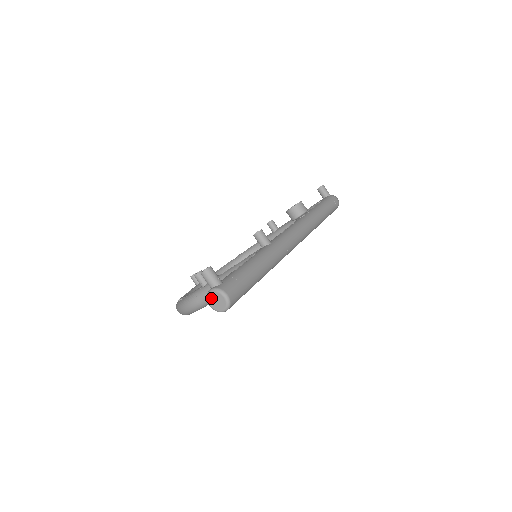
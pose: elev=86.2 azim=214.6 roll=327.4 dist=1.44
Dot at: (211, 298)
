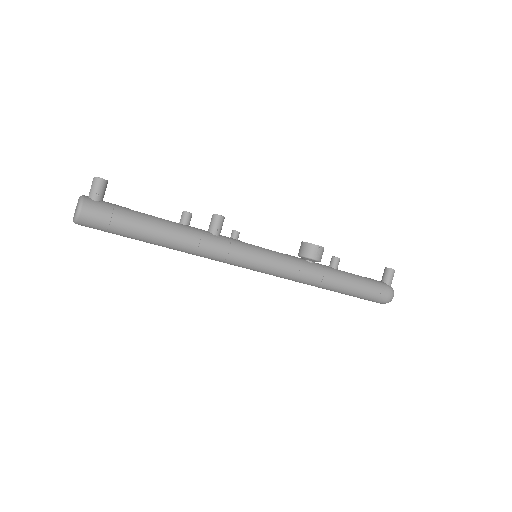
Dot at: occluded
